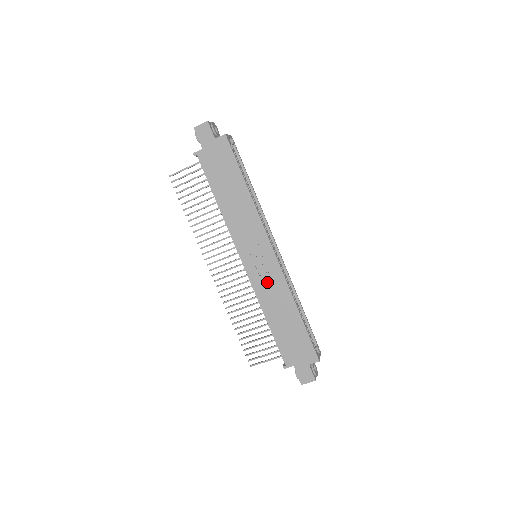
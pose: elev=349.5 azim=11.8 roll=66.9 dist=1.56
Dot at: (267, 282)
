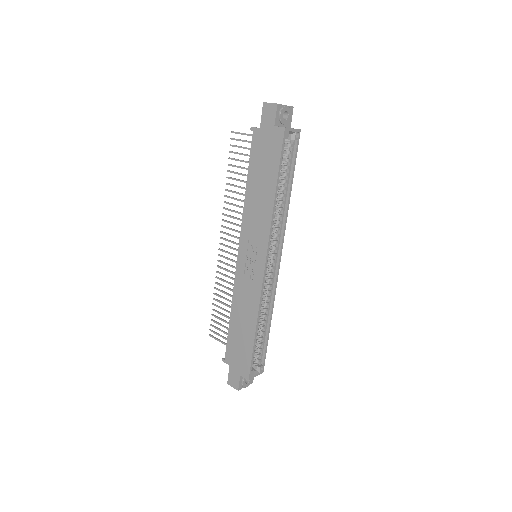
Dot at: (246, 286)
